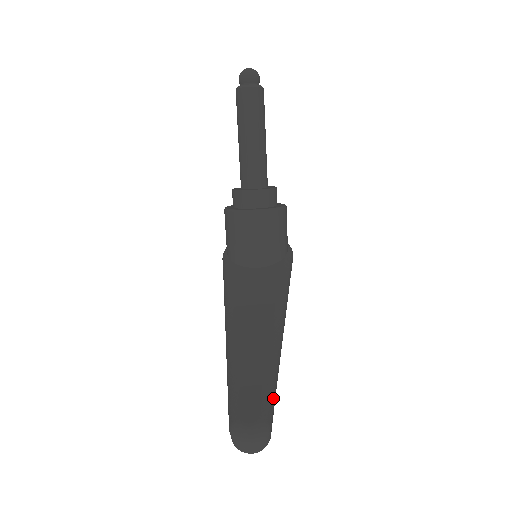
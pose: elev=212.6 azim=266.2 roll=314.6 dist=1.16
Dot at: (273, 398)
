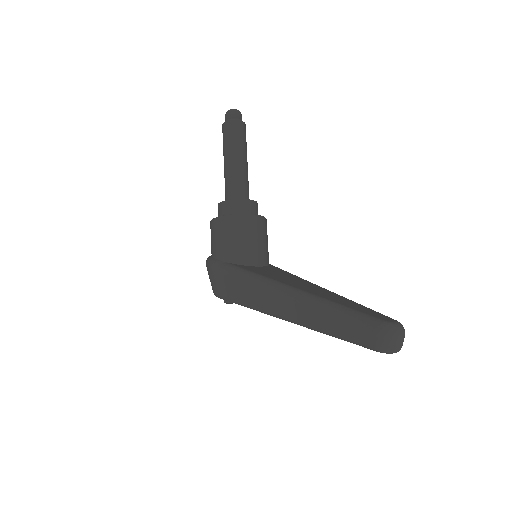
Dot at: occluded
